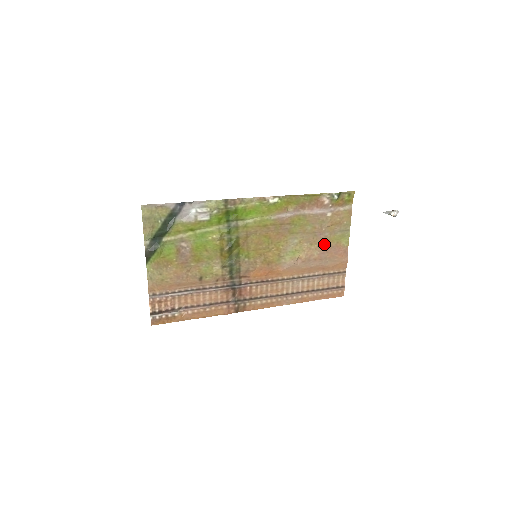
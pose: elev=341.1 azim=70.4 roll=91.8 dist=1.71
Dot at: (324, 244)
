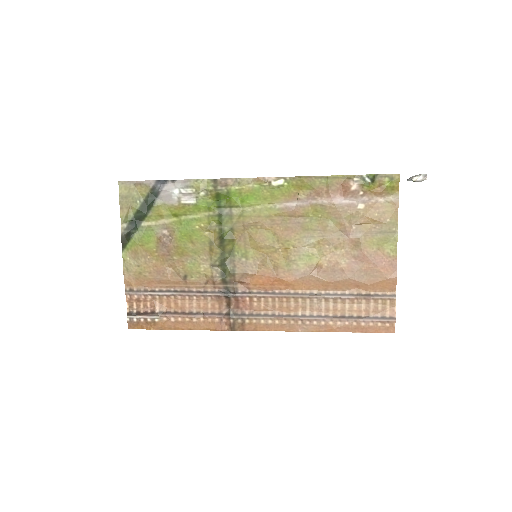
Dot at: (356, 249)
